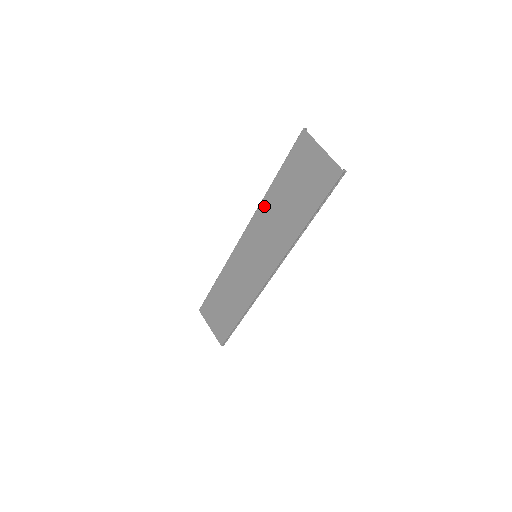
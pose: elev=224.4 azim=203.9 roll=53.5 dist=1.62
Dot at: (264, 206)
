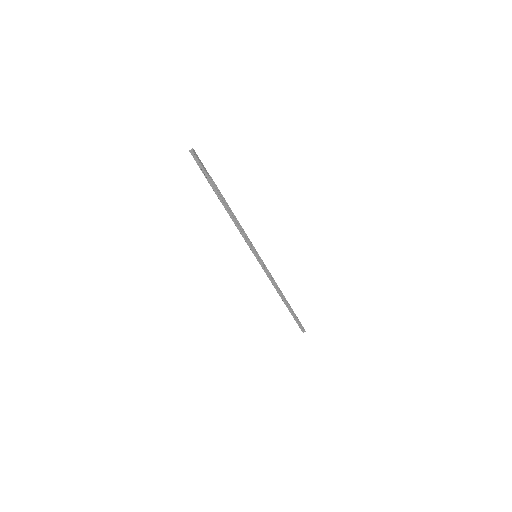
Dot at: occluded
